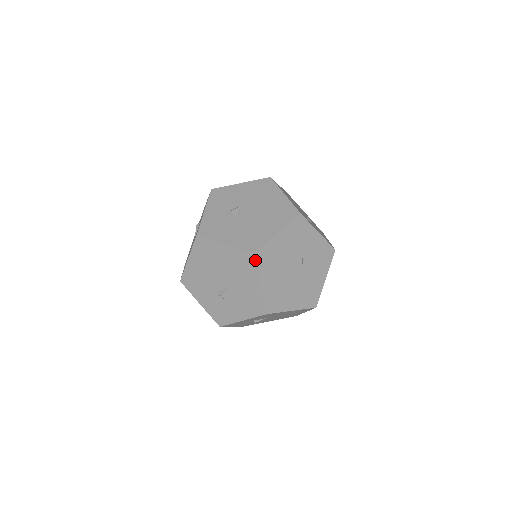
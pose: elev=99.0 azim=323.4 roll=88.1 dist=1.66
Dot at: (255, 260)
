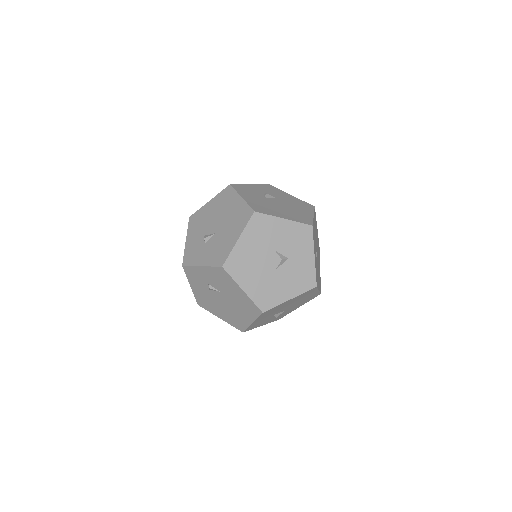
Dot at: (251, 217)
